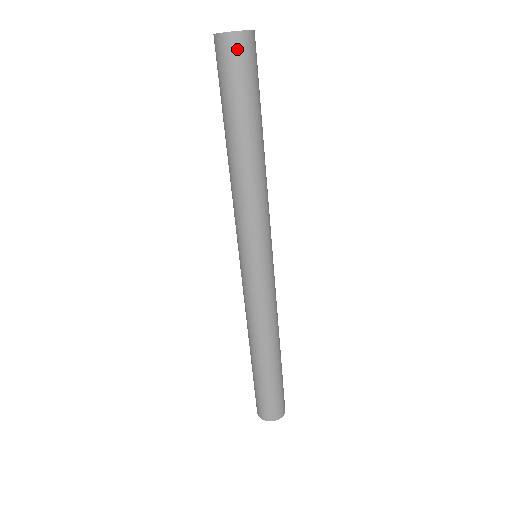
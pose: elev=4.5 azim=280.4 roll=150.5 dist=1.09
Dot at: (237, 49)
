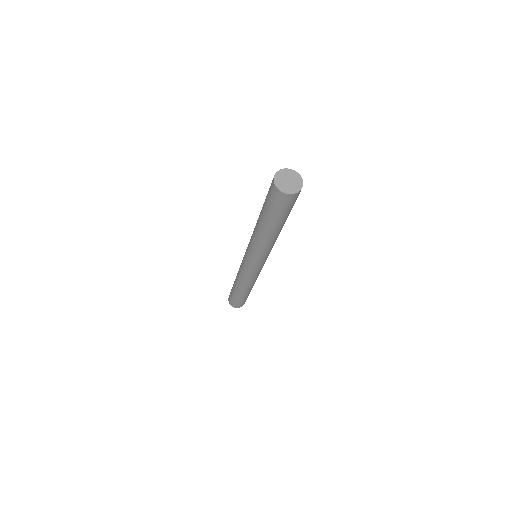
Dot at: occluded
